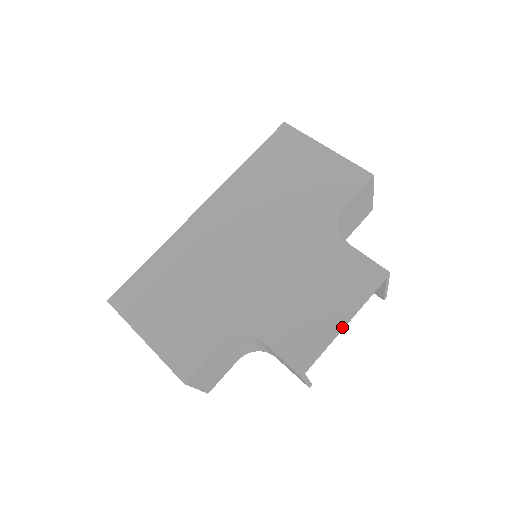
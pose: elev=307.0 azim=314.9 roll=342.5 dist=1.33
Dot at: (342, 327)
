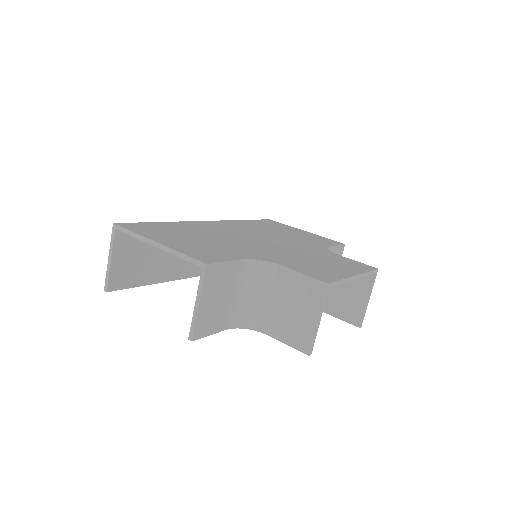
Dot at: (353, 275)
